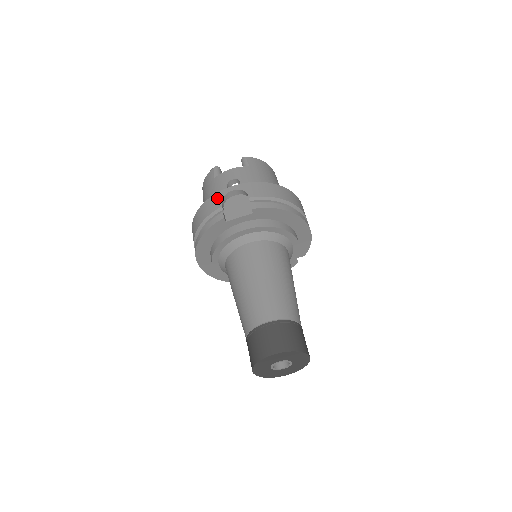
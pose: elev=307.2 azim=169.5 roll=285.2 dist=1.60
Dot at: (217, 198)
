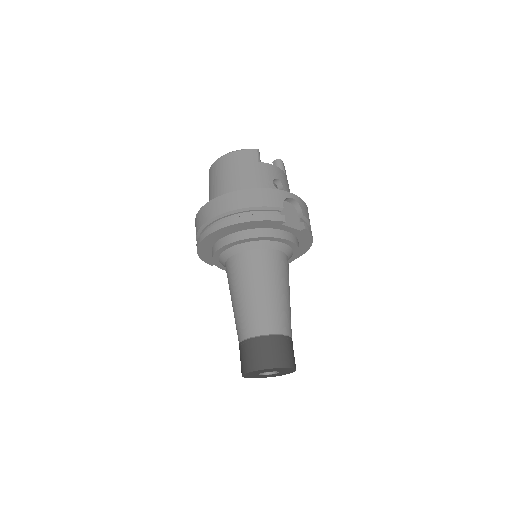
Dot at: (279, 195)
